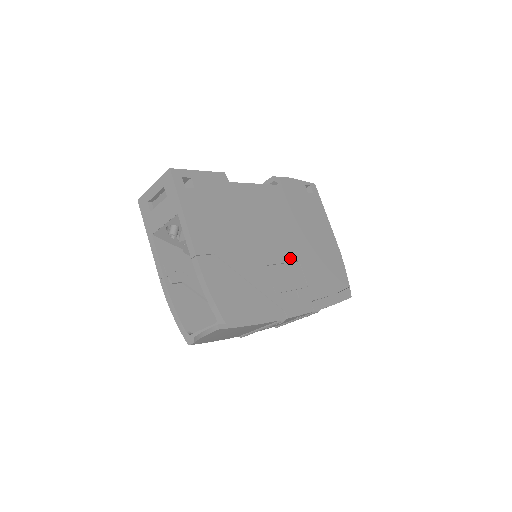
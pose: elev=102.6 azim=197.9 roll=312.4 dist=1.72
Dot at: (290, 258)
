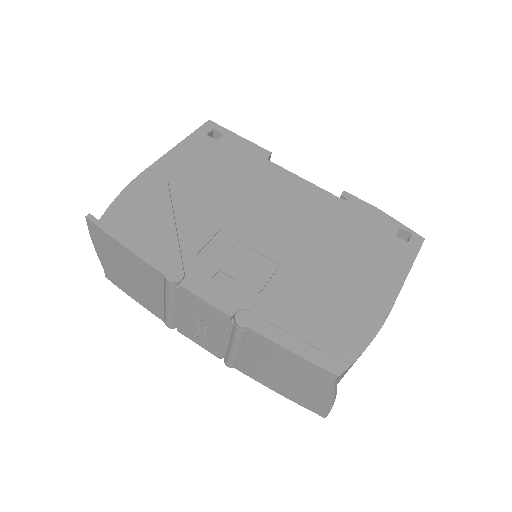
Dot at: (268, 252)
